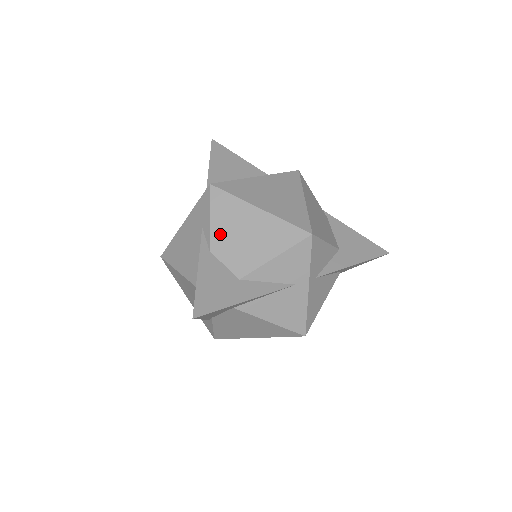
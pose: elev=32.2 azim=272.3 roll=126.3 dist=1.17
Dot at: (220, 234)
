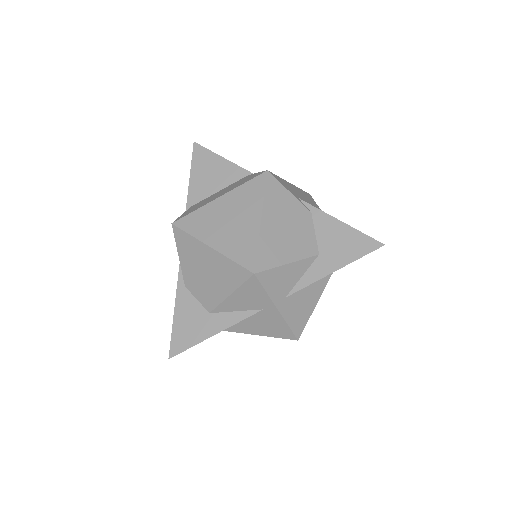
Dot at: (188, 271)
